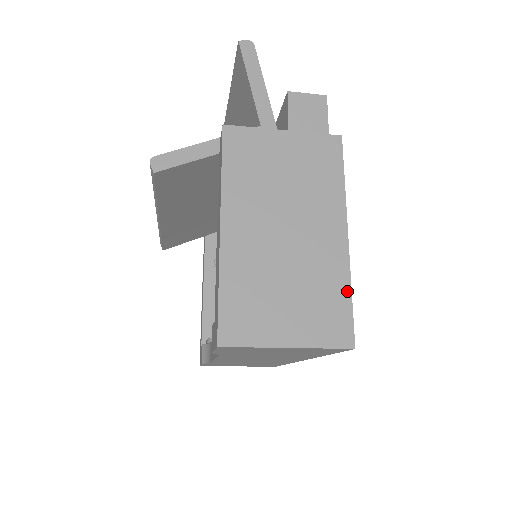
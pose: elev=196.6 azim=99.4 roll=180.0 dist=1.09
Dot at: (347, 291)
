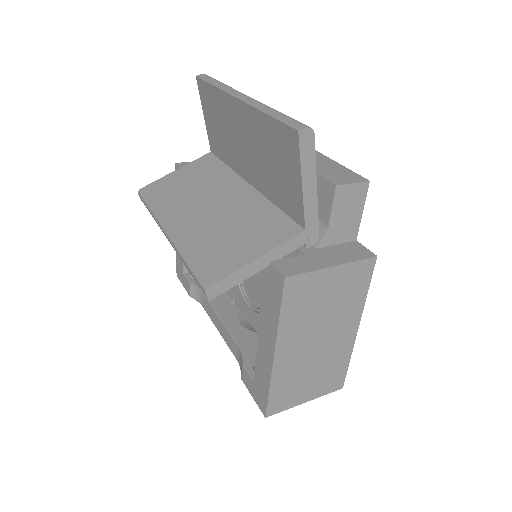
Dot at: (347, 362)
